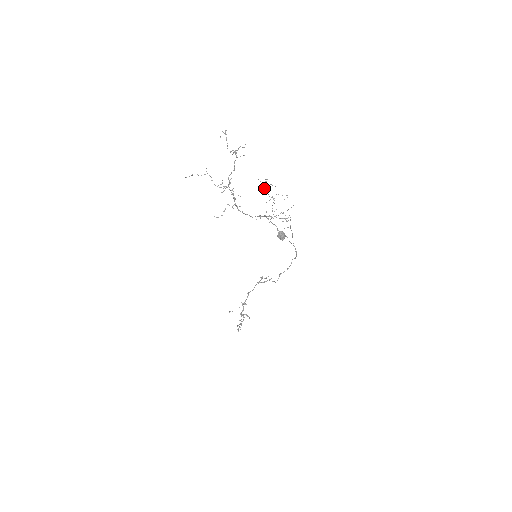
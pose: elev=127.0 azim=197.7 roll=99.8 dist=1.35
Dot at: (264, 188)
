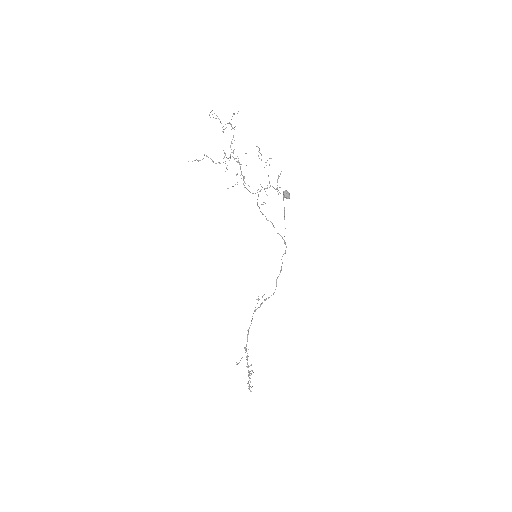
Dot at: occluded
